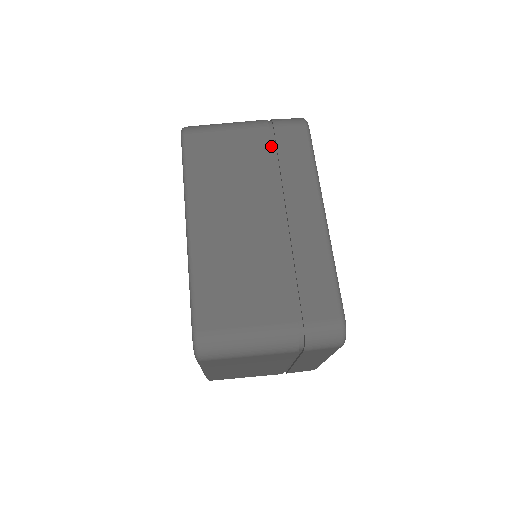
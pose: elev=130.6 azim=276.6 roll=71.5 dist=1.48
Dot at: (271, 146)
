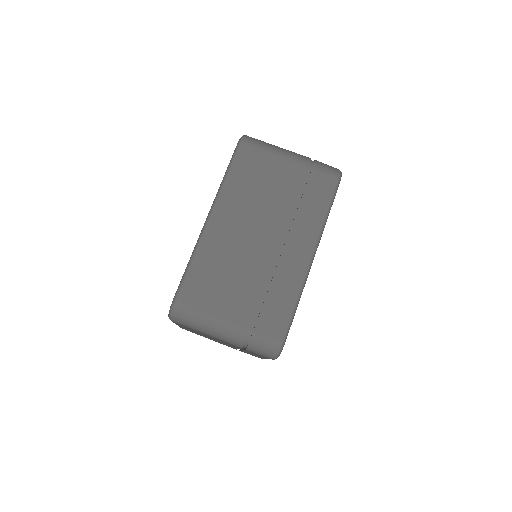
Dot at: (301, 184)
